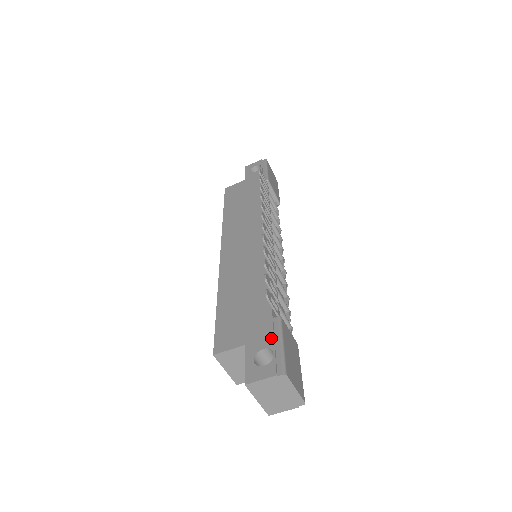
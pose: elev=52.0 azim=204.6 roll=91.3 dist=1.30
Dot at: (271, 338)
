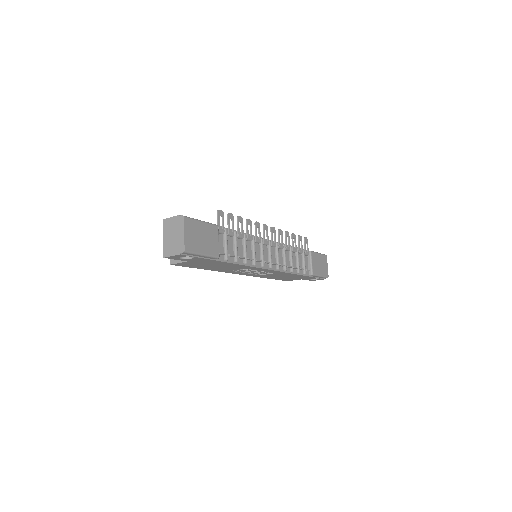
Dot at: occluded
